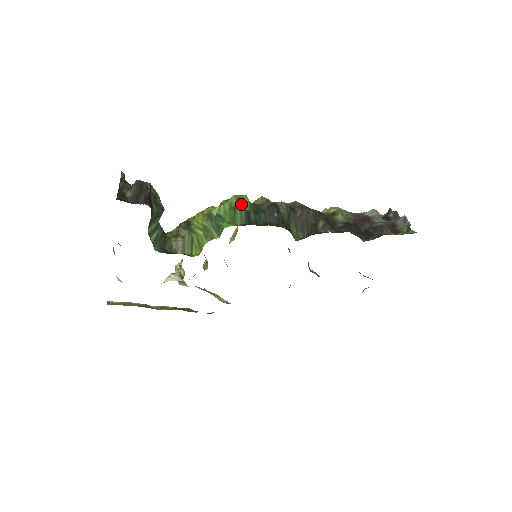
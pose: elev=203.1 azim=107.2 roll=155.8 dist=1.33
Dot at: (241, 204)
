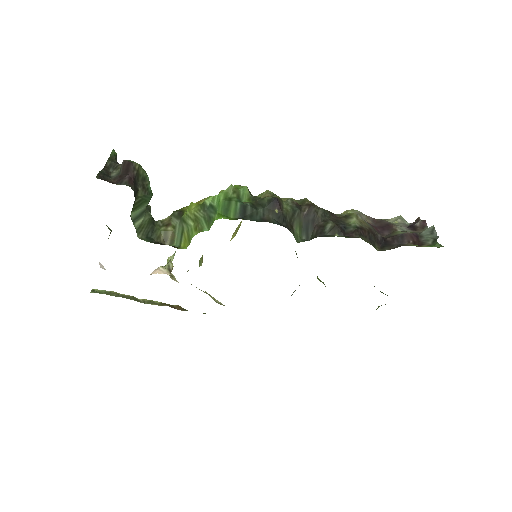
Dot at: (239, 195)
